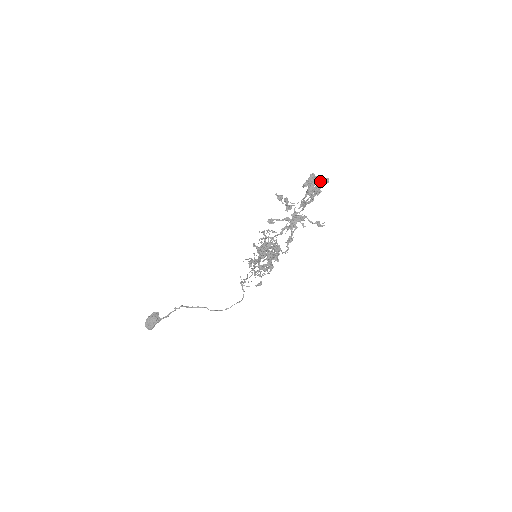
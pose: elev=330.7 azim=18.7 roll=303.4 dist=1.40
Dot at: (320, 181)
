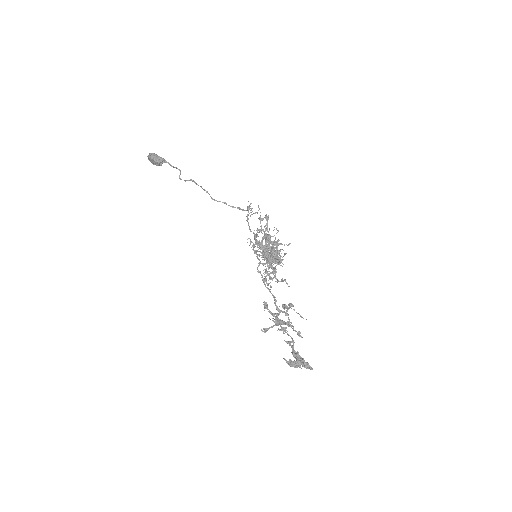
Dot at: (305, 366)
